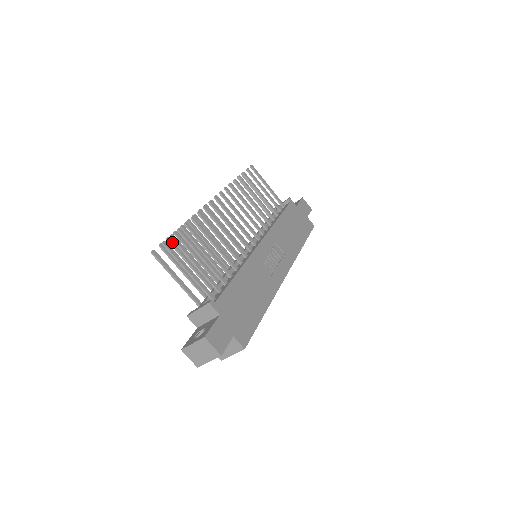
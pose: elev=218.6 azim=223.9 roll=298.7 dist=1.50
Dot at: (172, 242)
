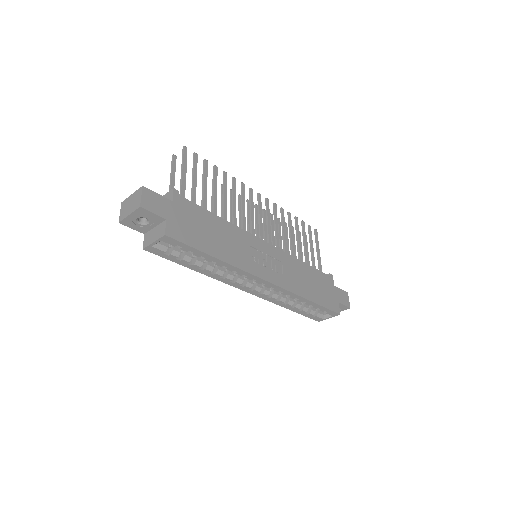
Dot at: occluded
